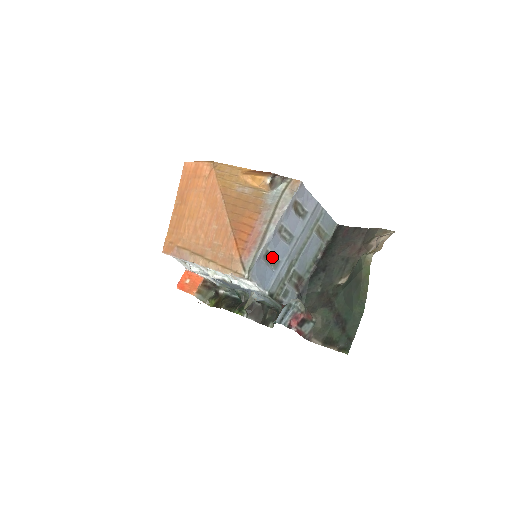
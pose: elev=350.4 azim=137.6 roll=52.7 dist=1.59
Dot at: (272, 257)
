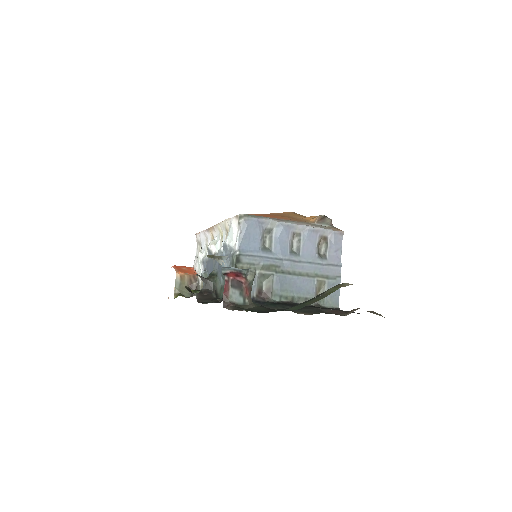
Dot at: (270, 241)
